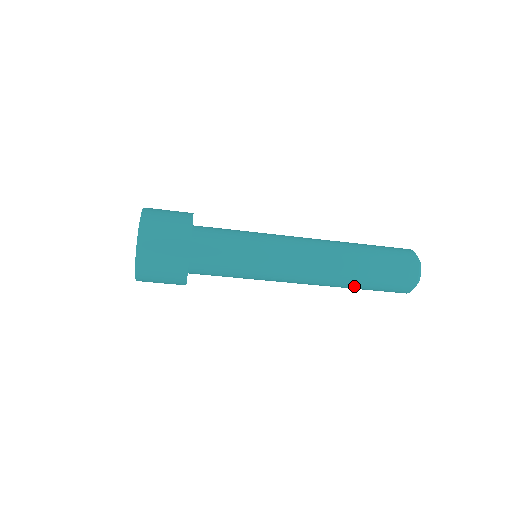
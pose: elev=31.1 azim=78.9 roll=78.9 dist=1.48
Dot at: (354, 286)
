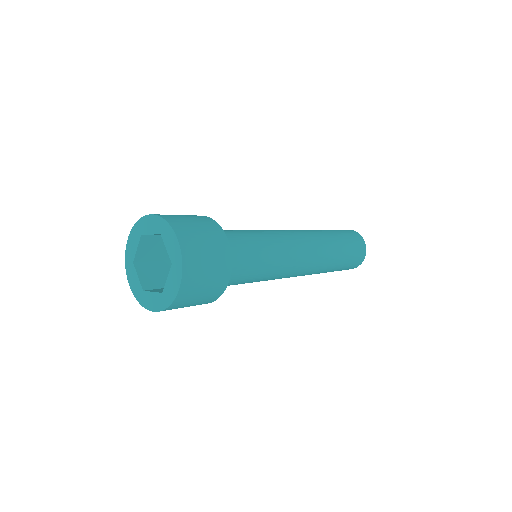
Dot at: (324, 272)
